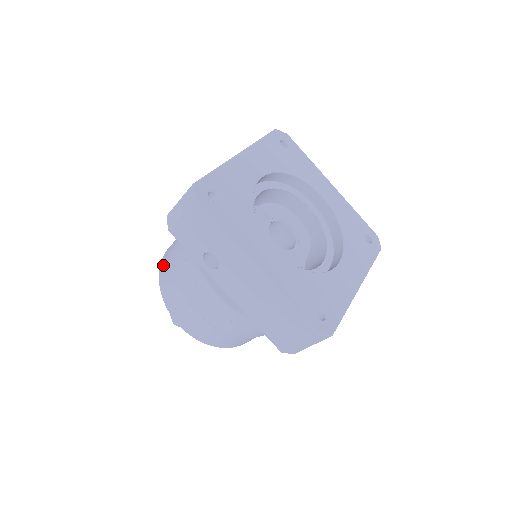
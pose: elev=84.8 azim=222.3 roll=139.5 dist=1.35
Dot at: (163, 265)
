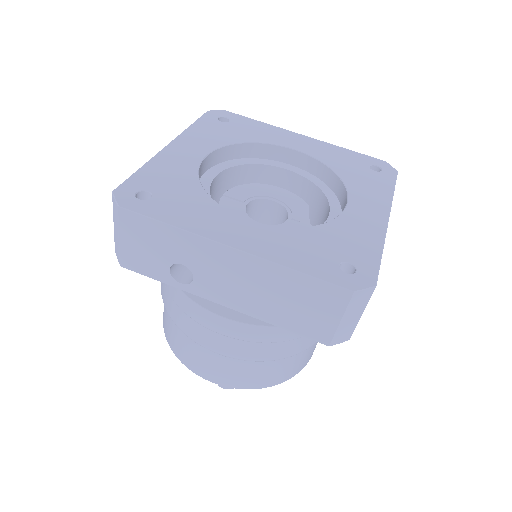
Dot at: (163, 322)
